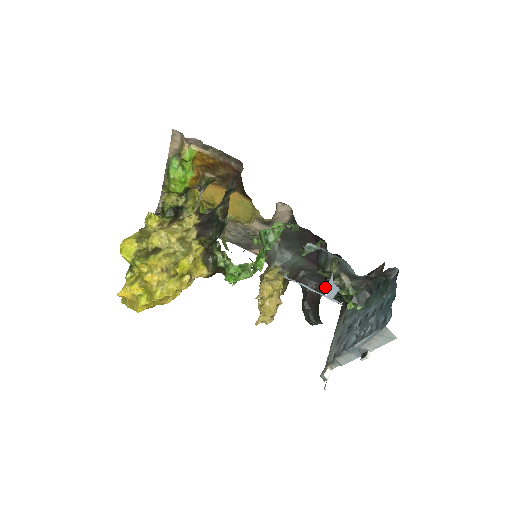
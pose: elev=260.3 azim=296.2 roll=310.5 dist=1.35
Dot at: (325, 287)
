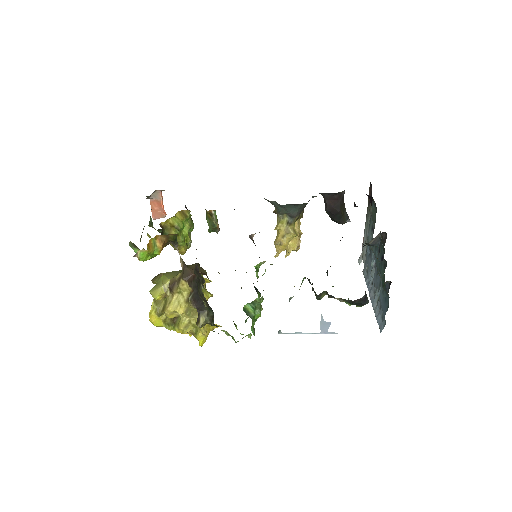
Dot at: occluded
